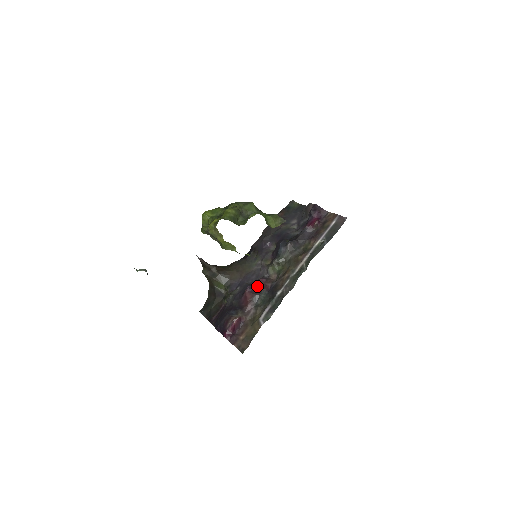
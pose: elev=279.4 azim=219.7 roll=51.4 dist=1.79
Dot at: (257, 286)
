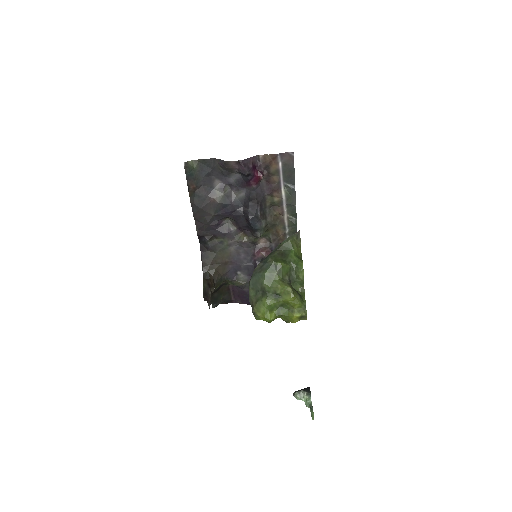
Dot at: occluded
